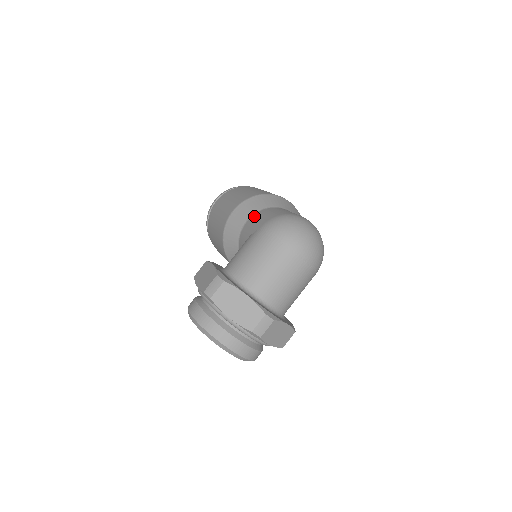
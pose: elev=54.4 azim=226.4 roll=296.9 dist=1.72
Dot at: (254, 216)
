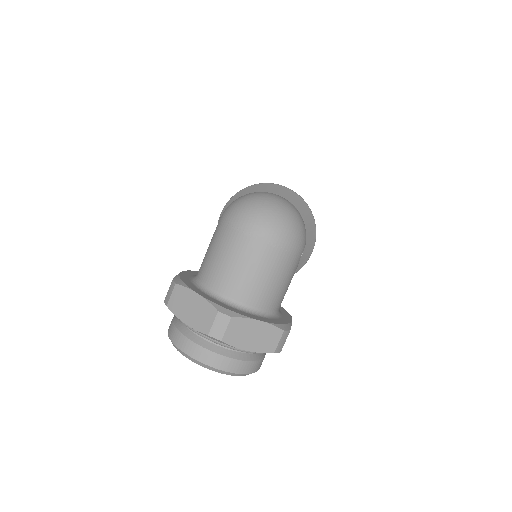
Dot at: occluded
